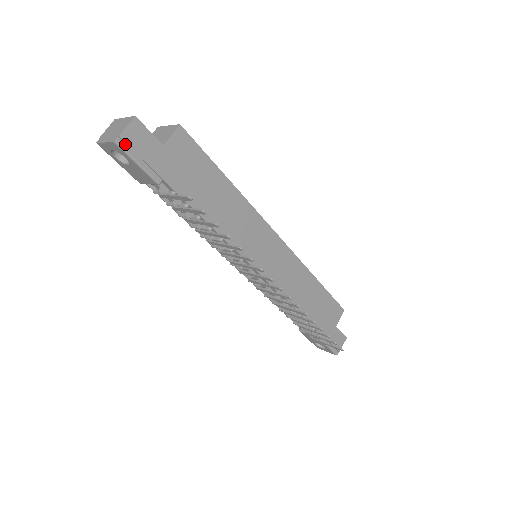
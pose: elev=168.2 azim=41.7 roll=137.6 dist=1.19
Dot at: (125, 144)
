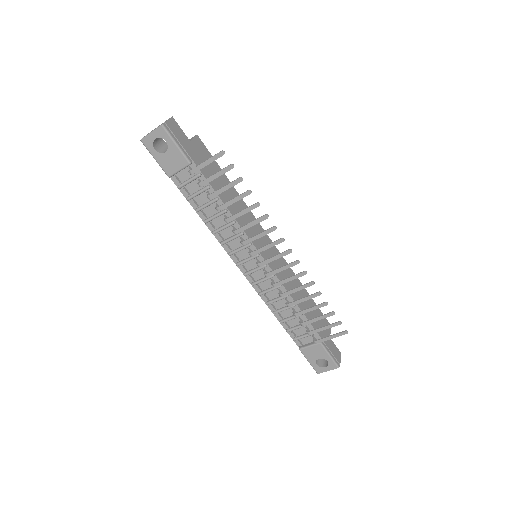
Dot at: (168, 129)
